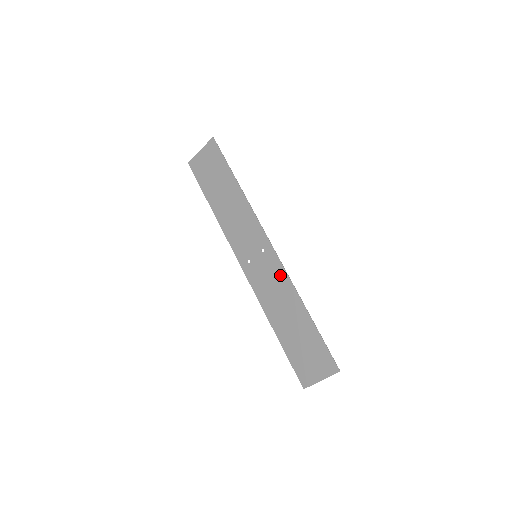
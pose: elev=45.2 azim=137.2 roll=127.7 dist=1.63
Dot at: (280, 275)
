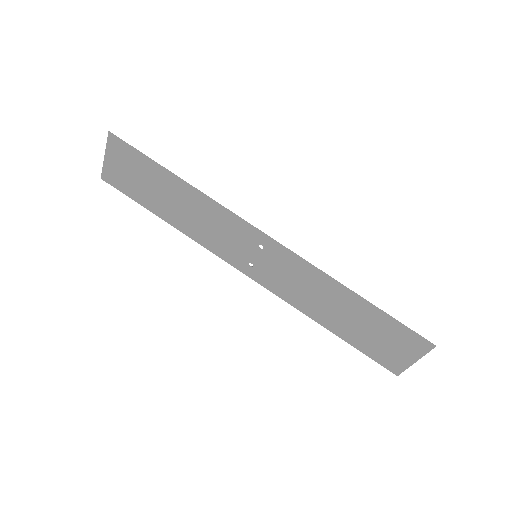
Dot at: (300, 267)
